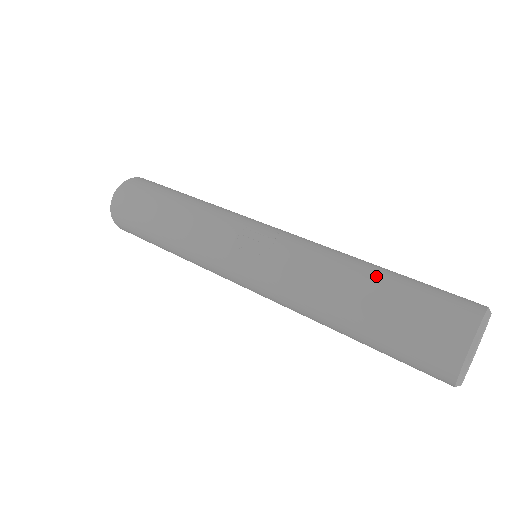
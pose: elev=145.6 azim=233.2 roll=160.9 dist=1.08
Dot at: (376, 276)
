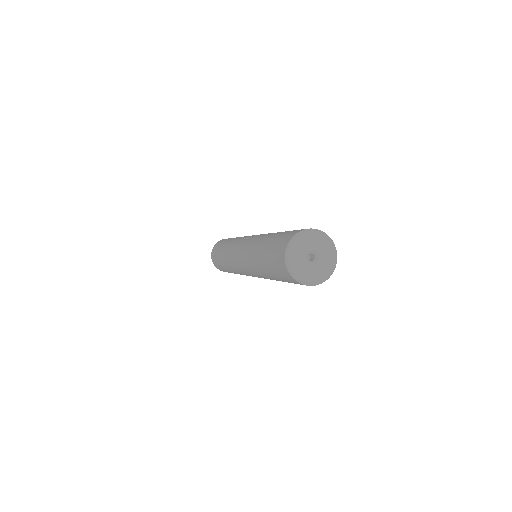
Dot at: occluded
